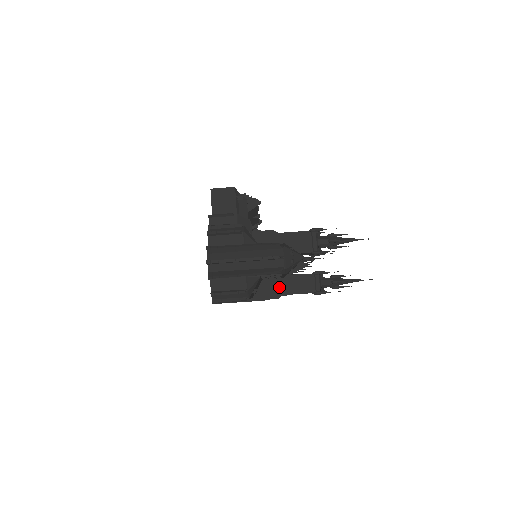
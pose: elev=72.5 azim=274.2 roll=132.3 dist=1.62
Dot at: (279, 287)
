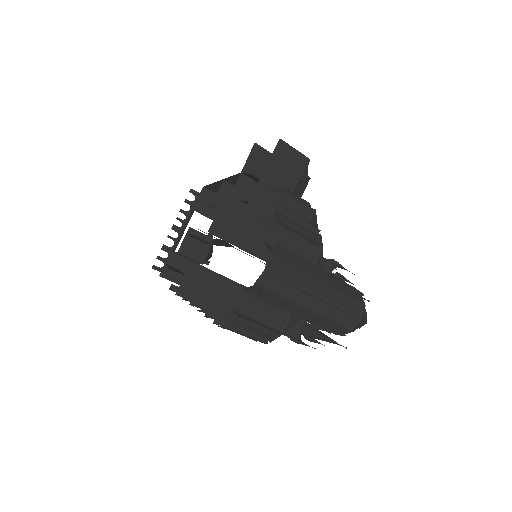
Dot at: occluded
